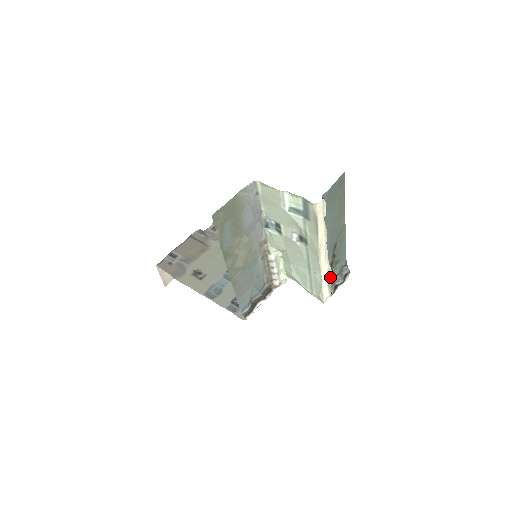
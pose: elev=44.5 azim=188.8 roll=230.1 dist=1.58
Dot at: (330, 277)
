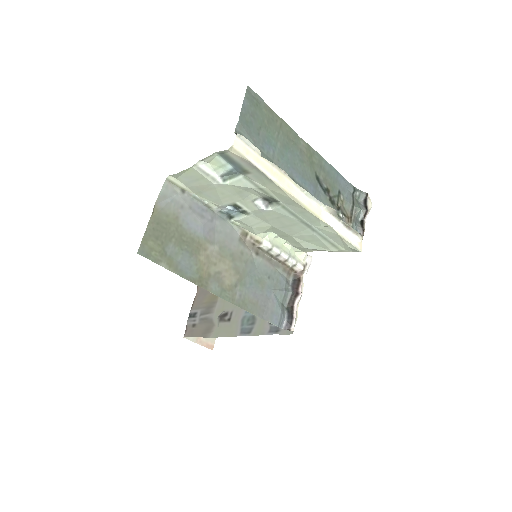
Dot at: (341, 217)
